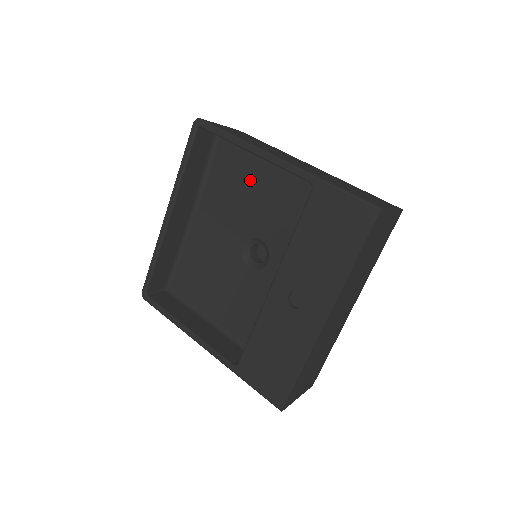
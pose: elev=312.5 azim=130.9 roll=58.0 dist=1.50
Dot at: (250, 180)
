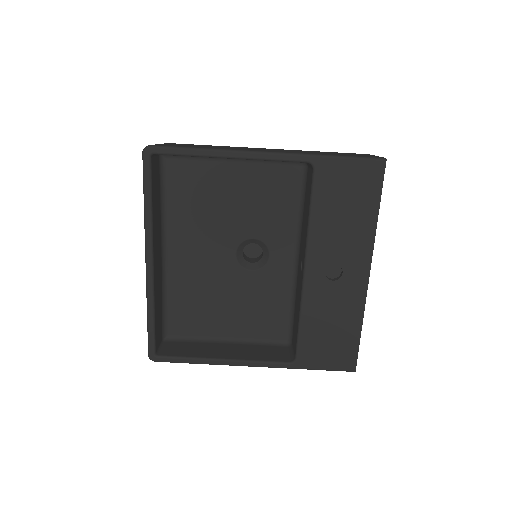
Dot at: (220, 187)
